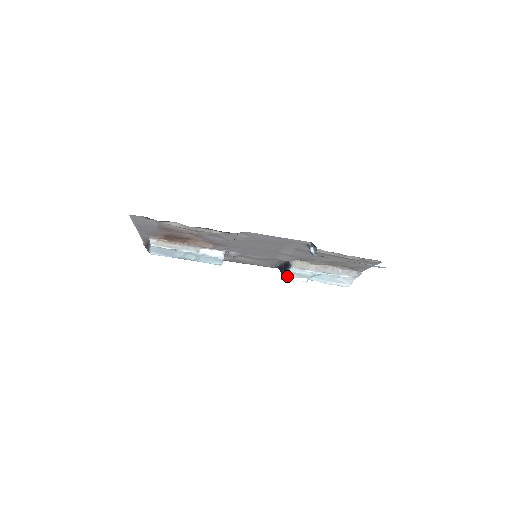
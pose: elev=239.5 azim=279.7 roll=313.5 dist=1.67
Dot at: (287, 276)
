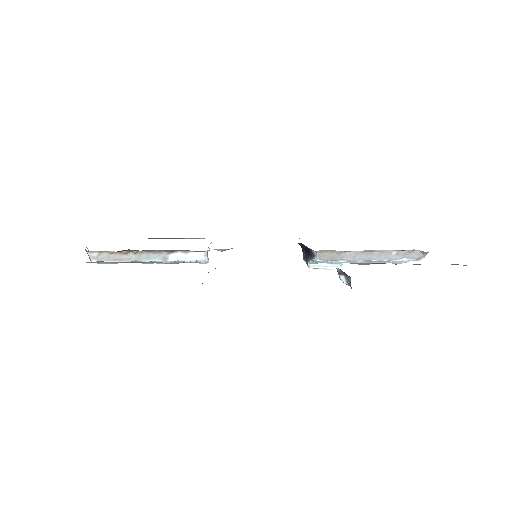
Dot at: (311, 263)
